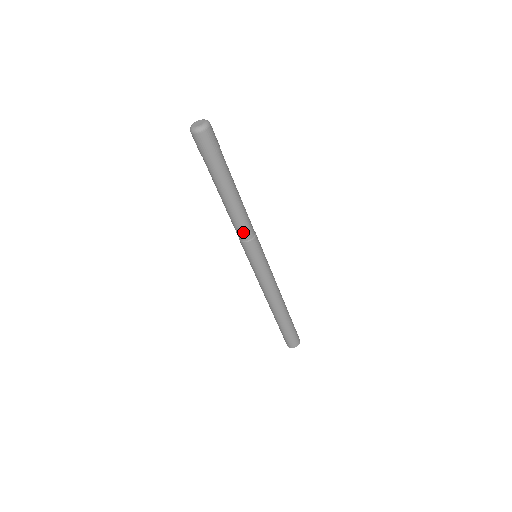
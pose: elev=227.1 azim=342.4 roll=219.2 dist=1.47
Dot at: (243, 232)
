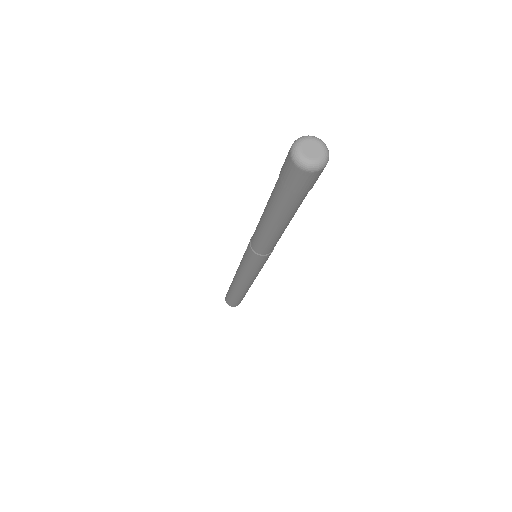
Dot at: (272, 248)
